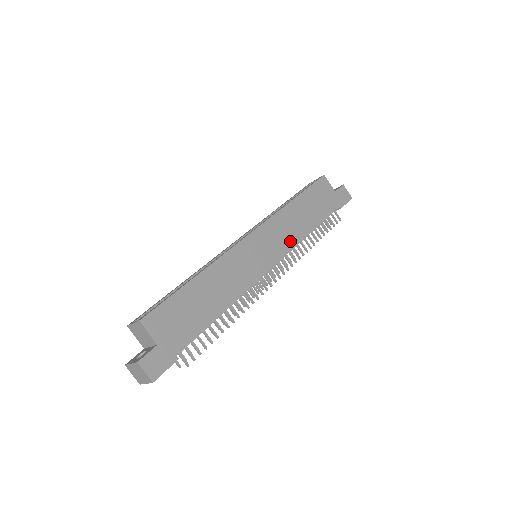
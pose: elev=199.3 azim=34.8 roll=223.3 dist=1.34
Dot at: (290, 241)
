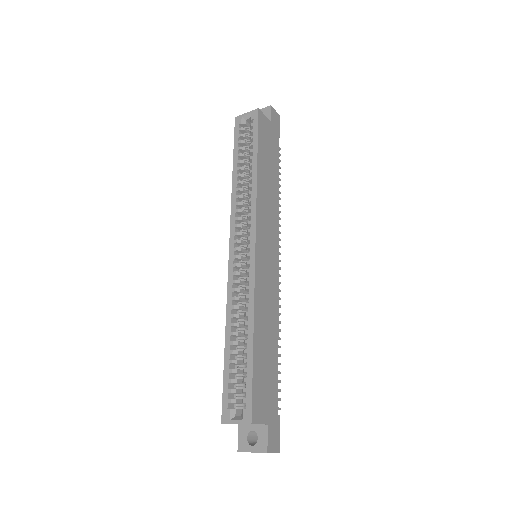
Dot at: (274, 219)
